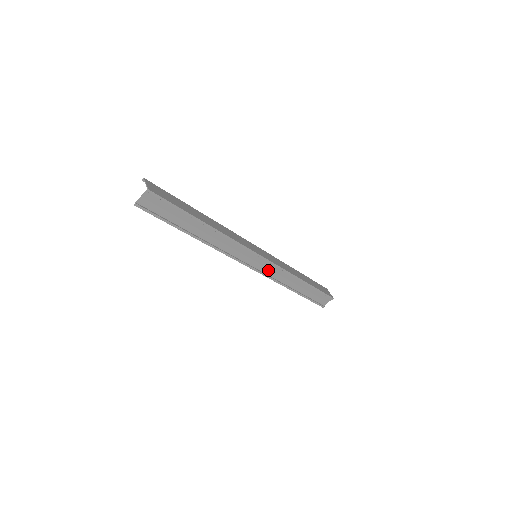
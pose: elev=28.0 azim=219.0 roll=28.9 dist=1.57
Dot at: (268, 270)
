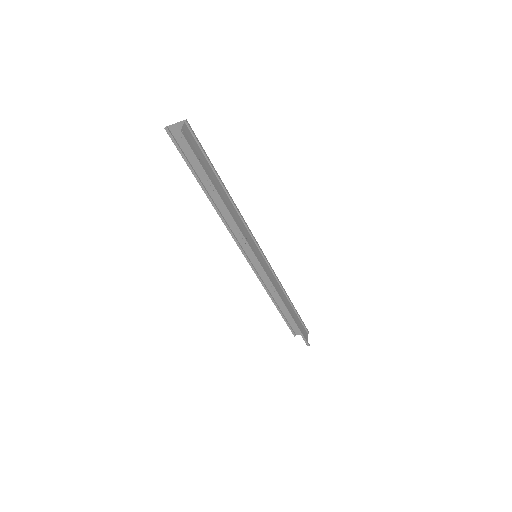
Dot at: (269, 276)
